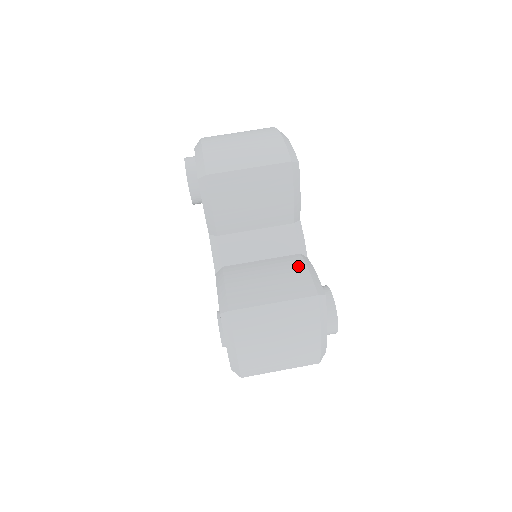
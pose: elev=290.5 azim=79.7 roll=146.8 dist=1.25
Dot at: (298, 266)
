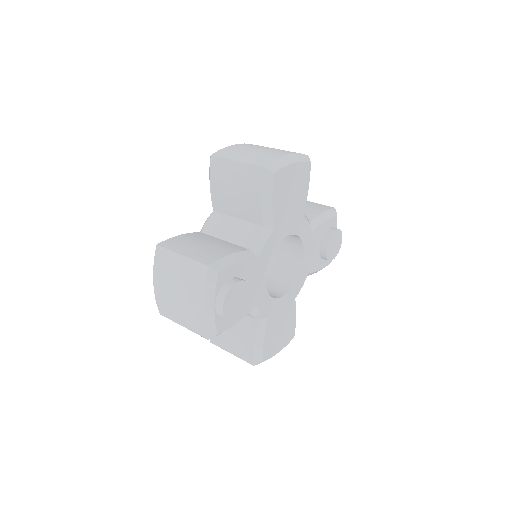
Dot at: (230, 250)
